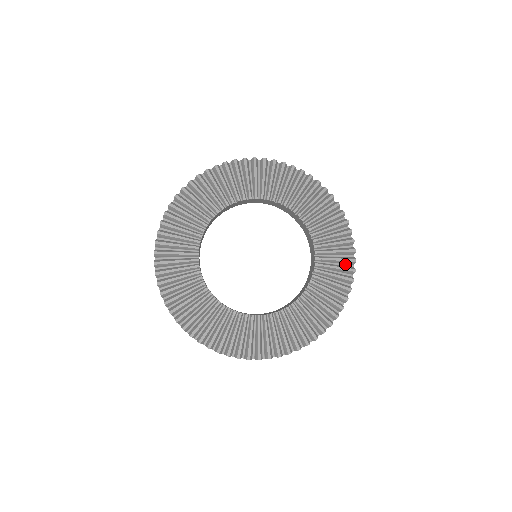
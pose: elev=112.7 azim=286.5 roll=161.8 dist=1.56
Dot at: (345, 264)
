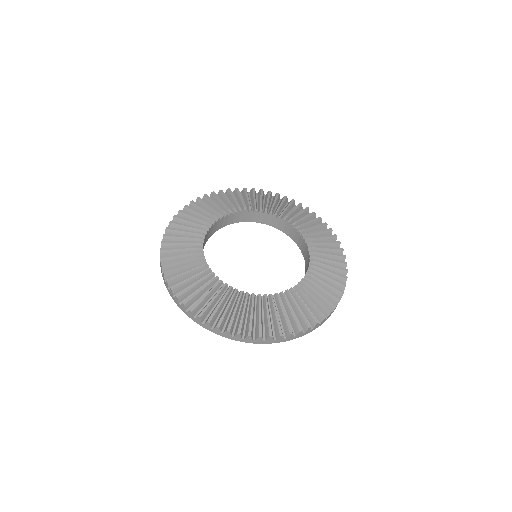
Dot at: occluded
